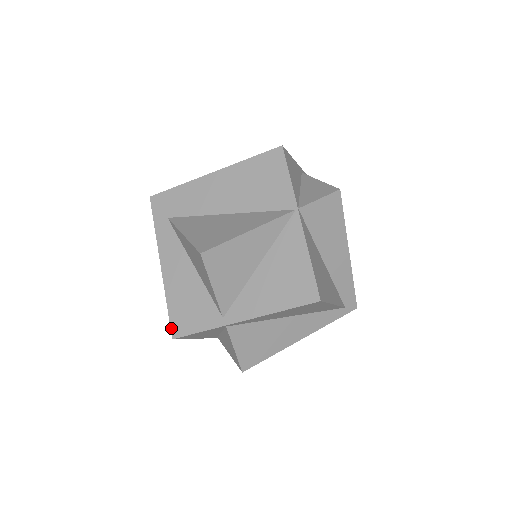
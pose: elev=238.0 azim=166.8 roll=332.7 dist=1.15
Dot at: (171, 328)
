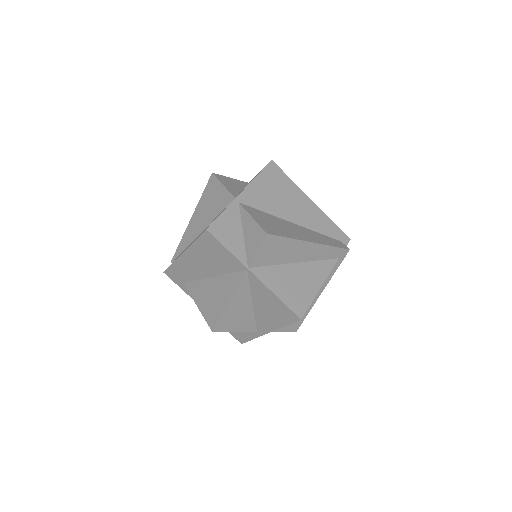
Dot at: (236, 339)
